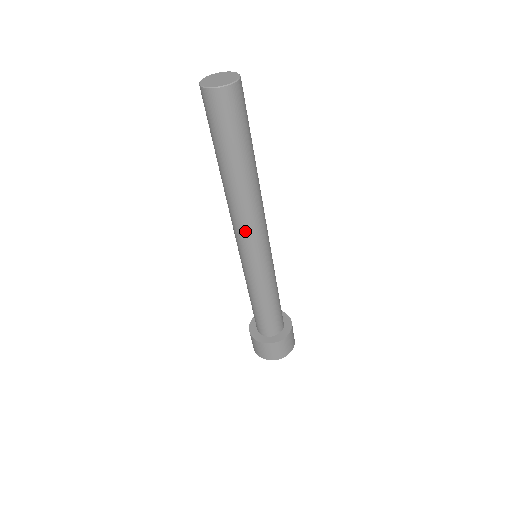
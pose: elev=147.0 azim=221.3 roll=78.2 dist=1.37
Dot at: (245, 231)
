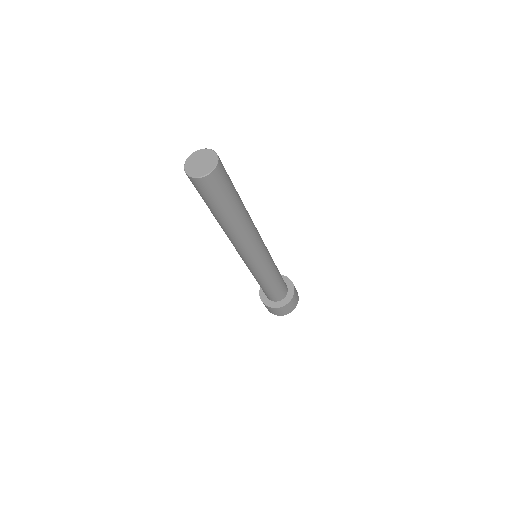
Dot at: (244, 250)
